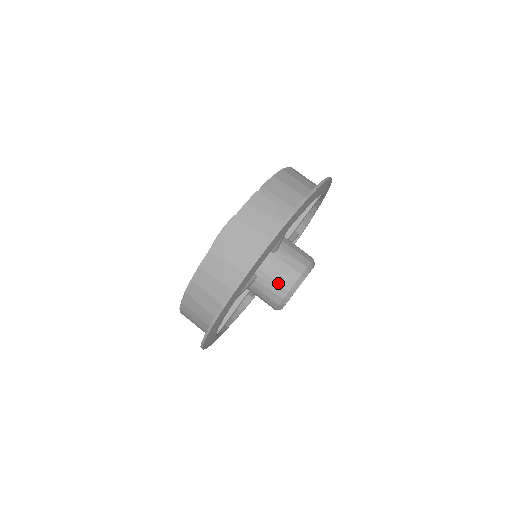
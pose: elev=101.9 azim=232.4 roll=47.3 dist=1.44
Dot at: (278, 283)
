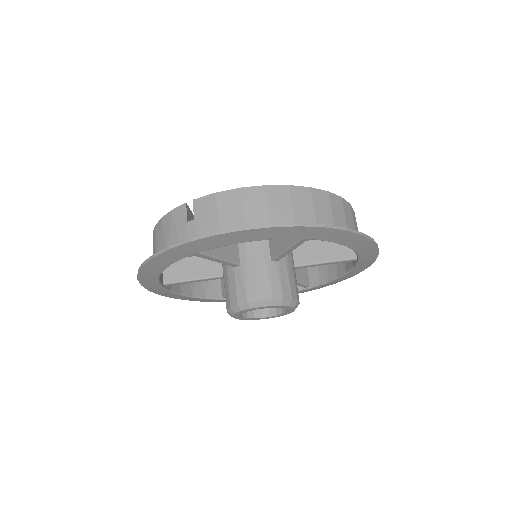
Dot at: (225, 296)
